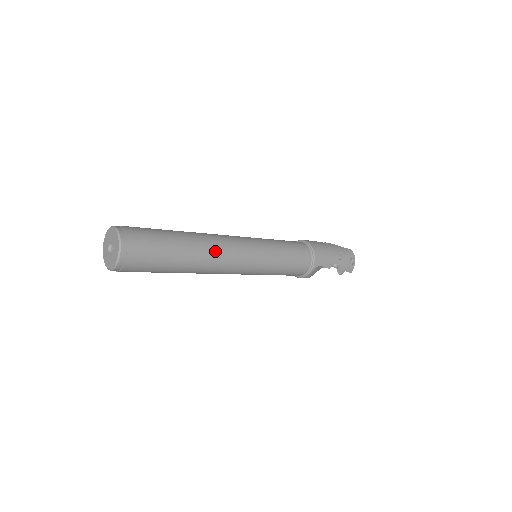
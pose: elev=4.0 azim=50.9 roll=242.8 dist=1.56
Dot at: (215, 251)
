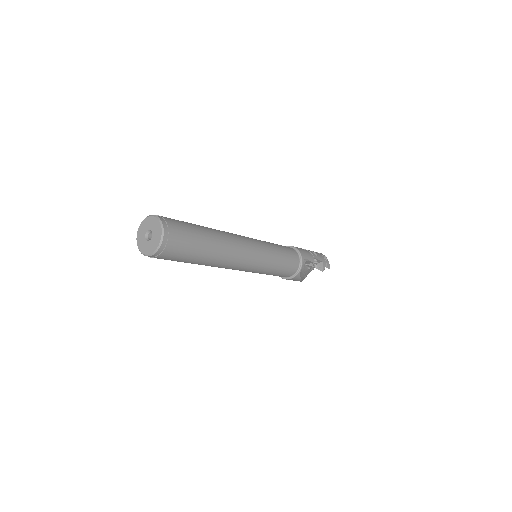
Dot at: (229, 236)
